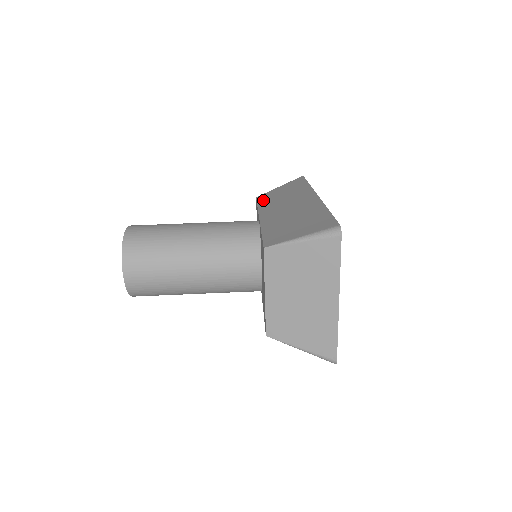
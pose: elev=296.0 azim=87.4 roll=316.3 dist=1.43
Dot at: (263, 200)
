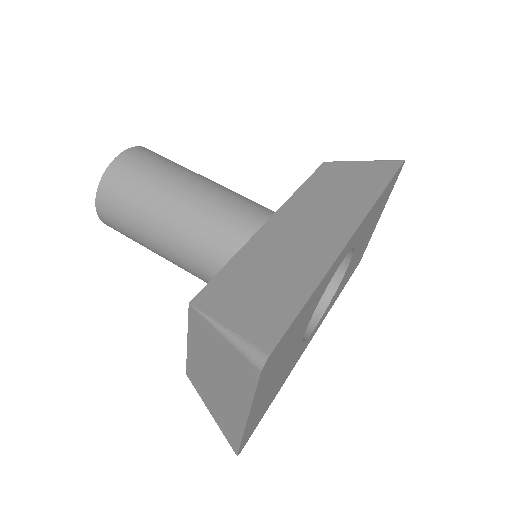
Dot at: (317, 178)
